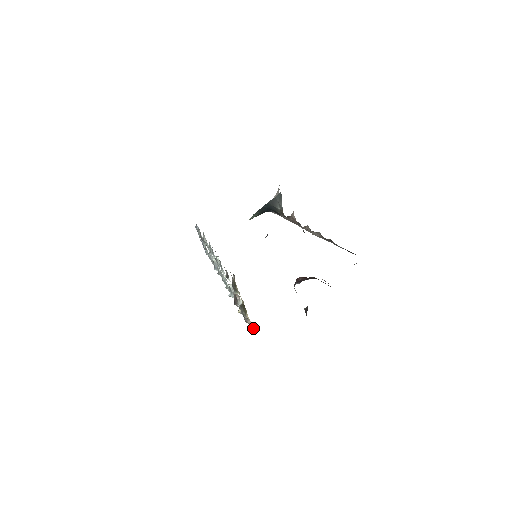
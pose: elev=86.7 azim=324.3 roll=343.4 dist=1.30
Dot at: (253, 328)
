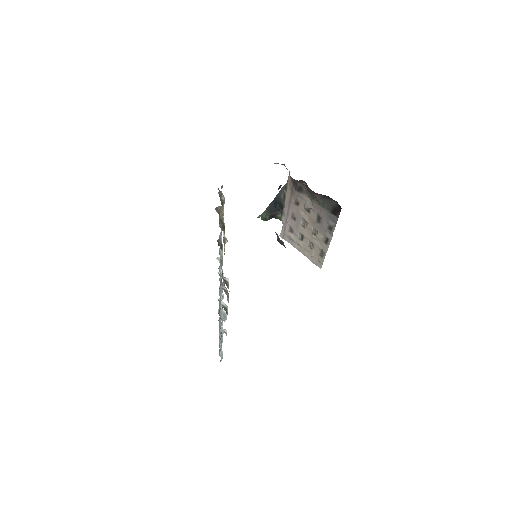
Dot at: (224, 237)
